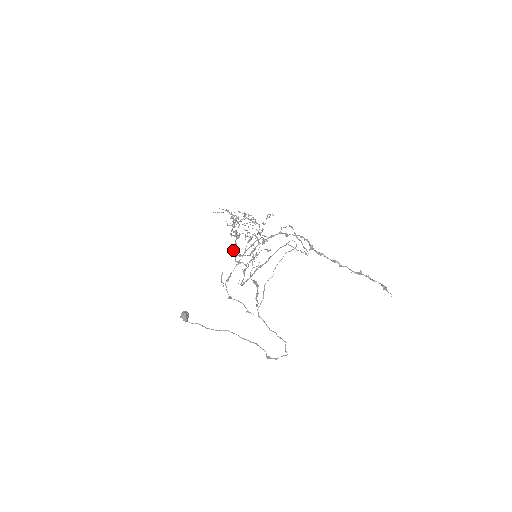
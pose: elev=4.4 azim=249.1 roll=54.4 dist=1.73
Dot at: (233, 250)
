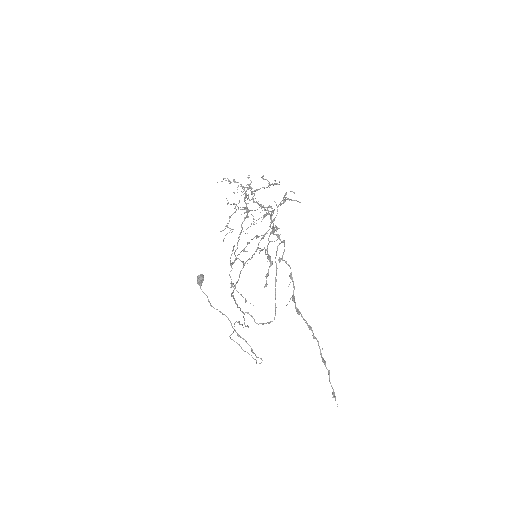
Dot at: (239, 234)
